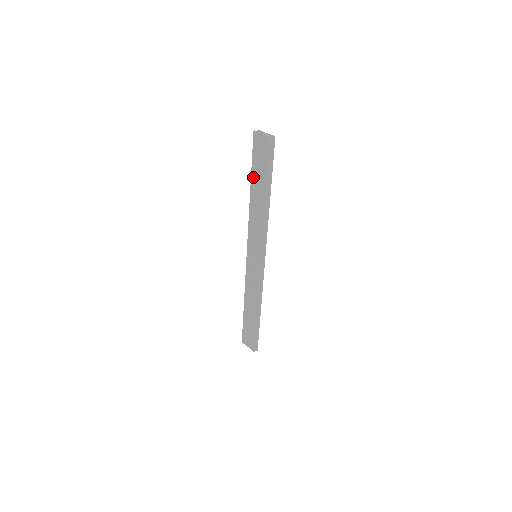
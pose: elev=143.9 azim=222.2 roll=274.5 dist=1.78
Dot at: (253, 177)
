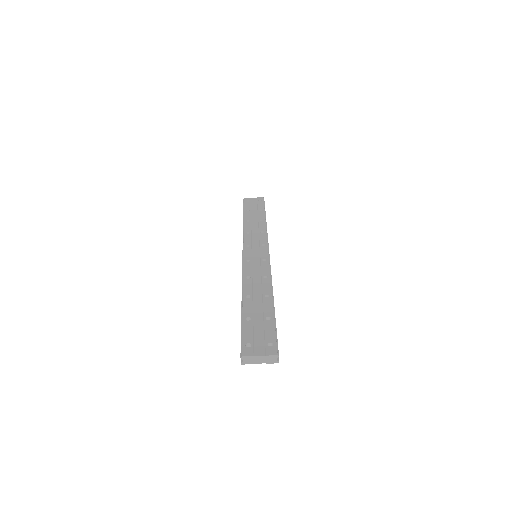
Dot at: occluded
